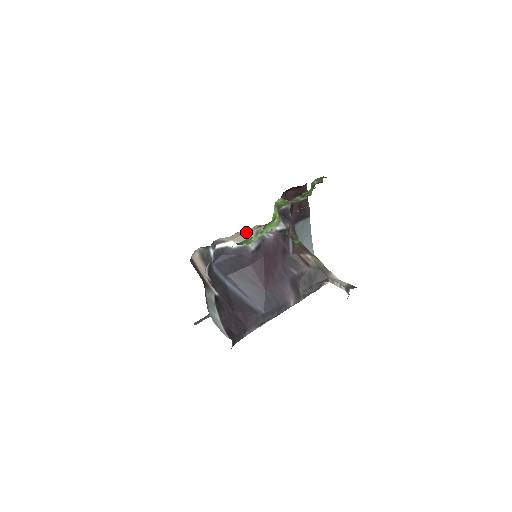
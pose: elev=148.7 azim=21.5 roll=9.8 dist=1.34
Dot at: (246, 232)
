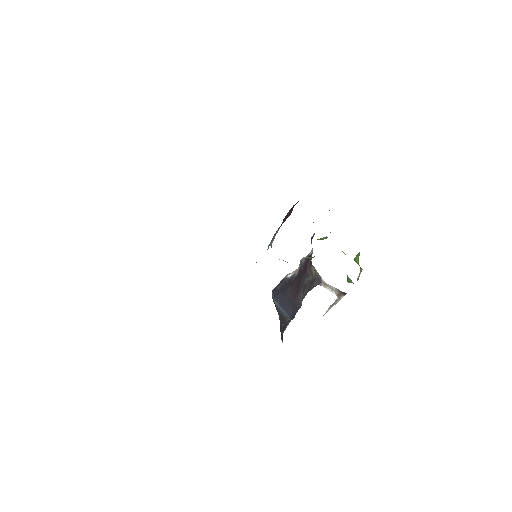
Dot at: (300, 265)
